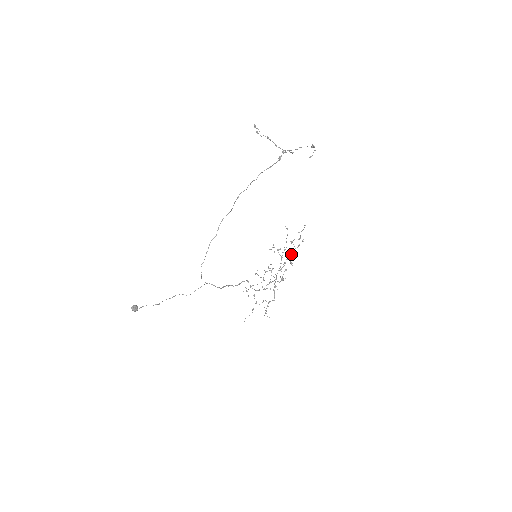
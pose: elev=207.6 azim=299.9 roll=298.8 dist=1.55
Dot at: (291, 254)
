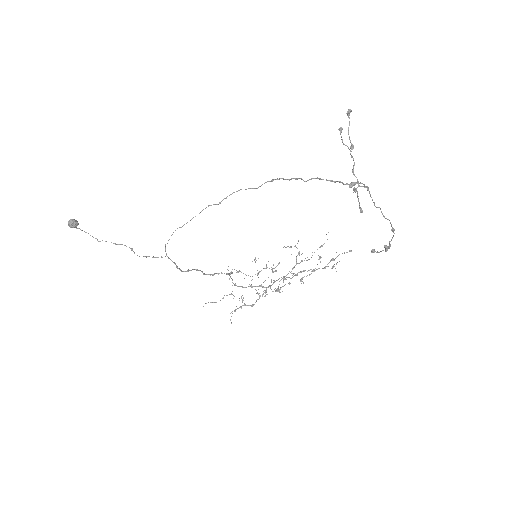
Dot at: (309, 270)
